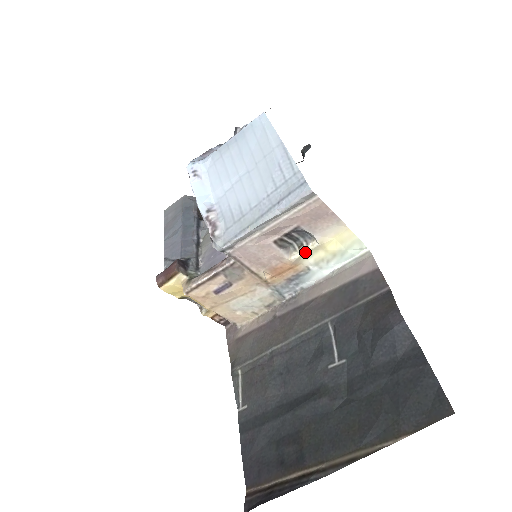
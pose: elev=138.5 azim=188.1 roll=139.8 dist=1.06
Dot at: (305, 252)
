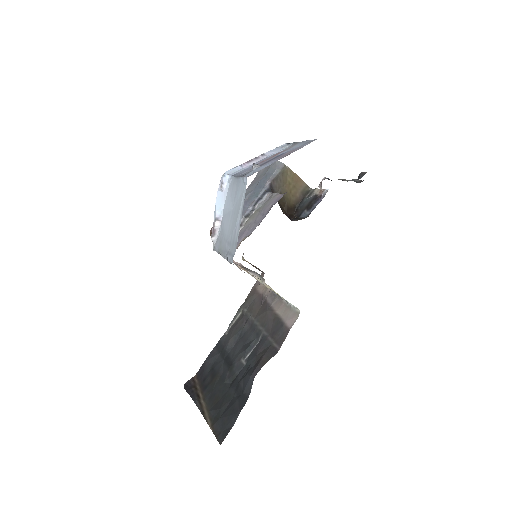
Dot at: (262, 283)
